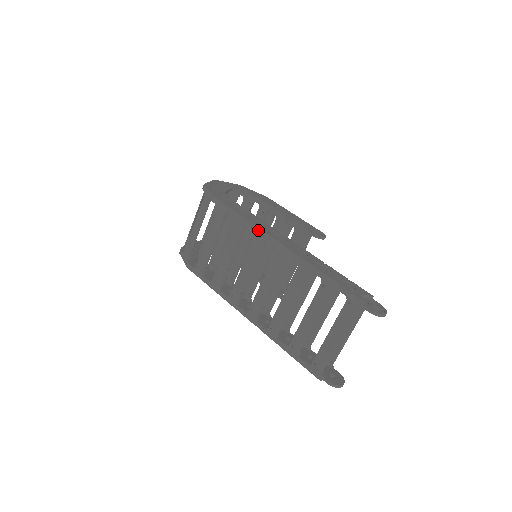
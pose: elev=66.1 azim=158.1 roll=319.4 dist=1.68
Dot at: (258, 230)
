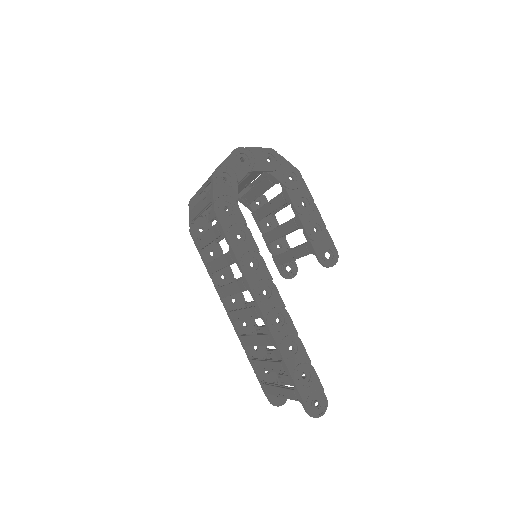
Dot at: (245, 278)
